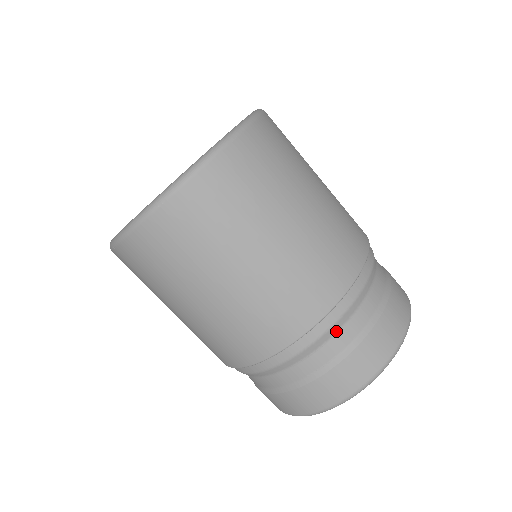
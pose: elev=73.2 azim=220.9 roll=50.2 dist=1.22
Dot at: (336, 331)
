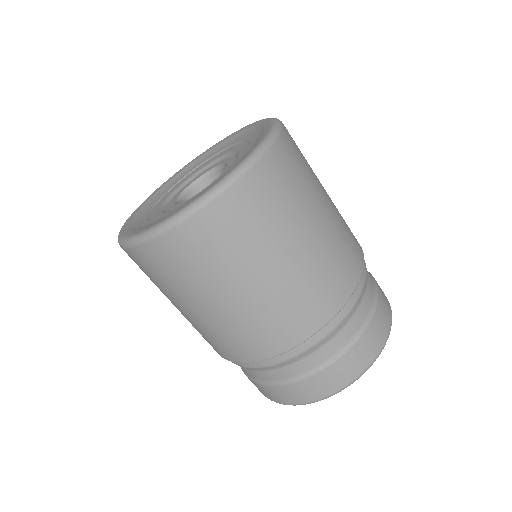
Dot at: (254, 370)
